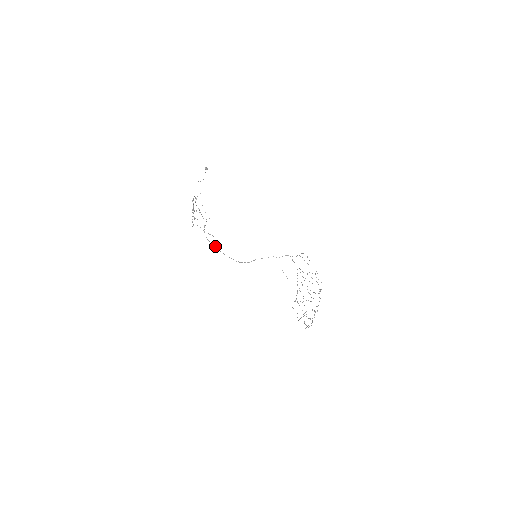
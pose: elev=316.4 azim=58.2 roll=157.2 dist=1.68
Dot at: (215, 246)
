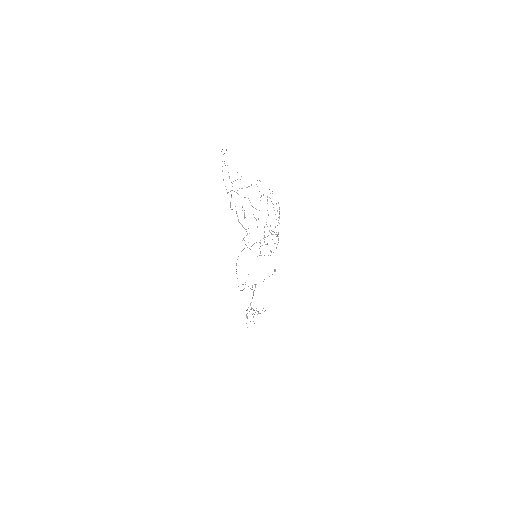
Dot at: occluded
